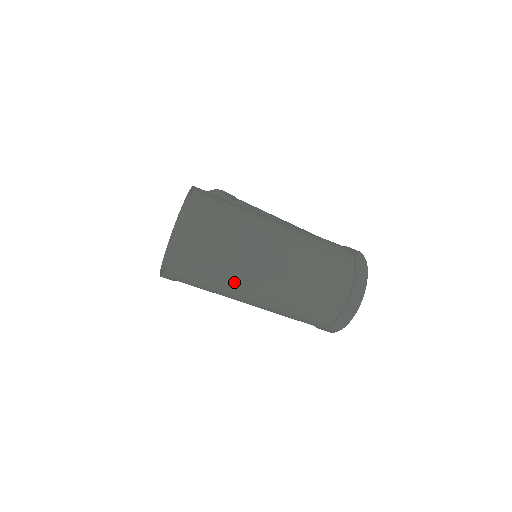
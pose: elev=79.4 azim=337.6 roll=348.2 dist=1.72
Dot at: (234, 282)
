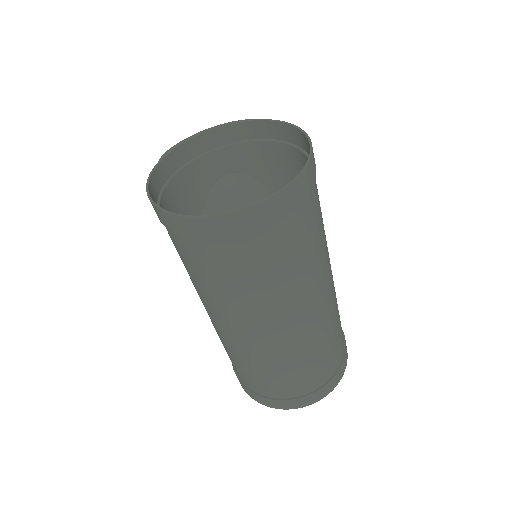
Dot at: (241, 300)
